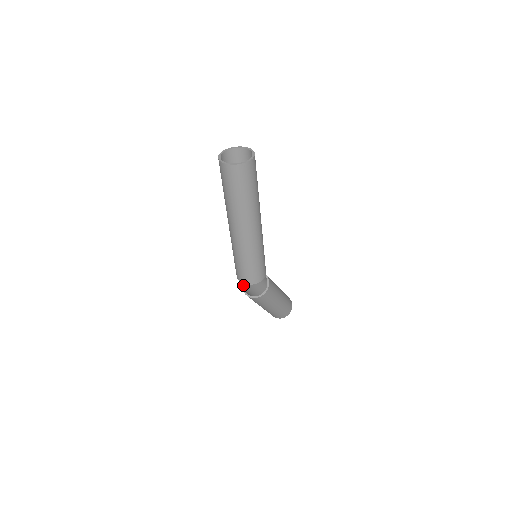
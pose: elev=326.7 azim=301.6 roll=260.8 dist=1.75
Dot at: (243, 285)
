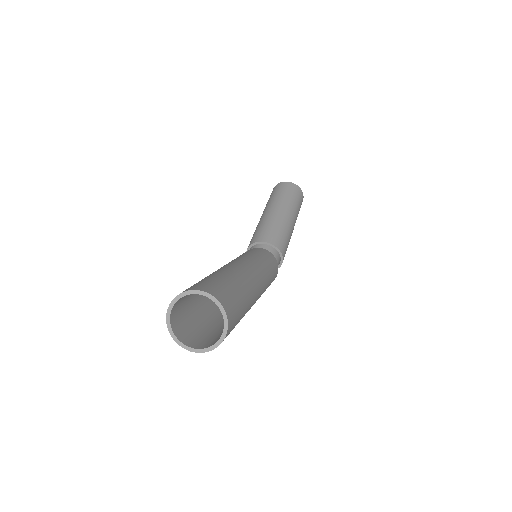
Dot at: occluded
